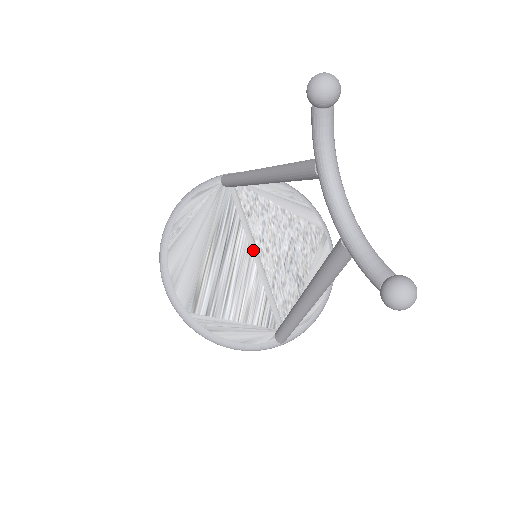
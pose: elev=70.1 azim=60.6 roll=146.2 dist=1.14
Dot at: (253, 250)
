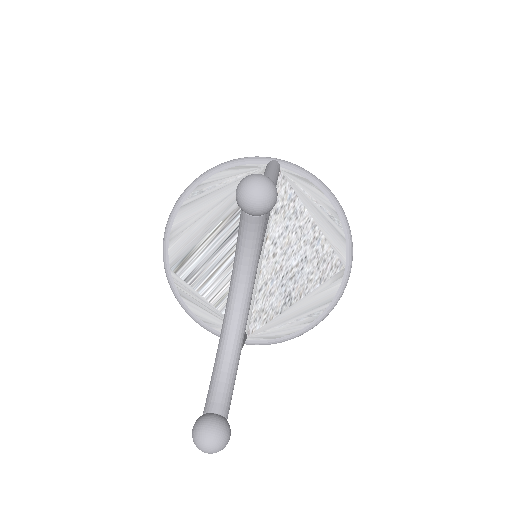
Dot at: occluded
